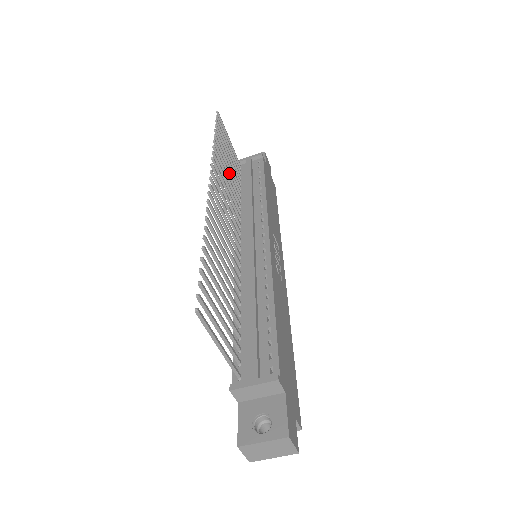
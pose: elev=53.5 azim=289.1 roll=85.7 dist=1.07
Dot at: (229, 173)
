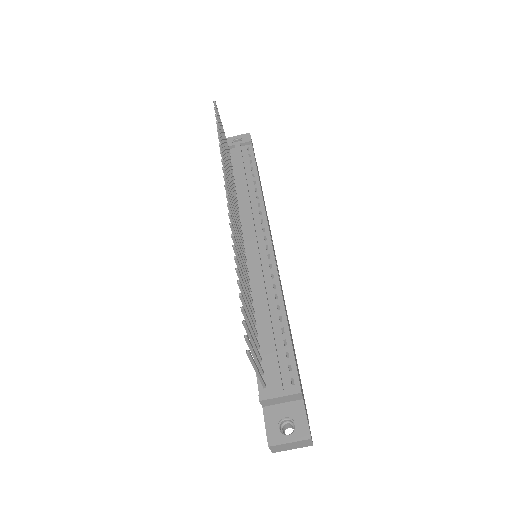
Dot at: (229, 172)
